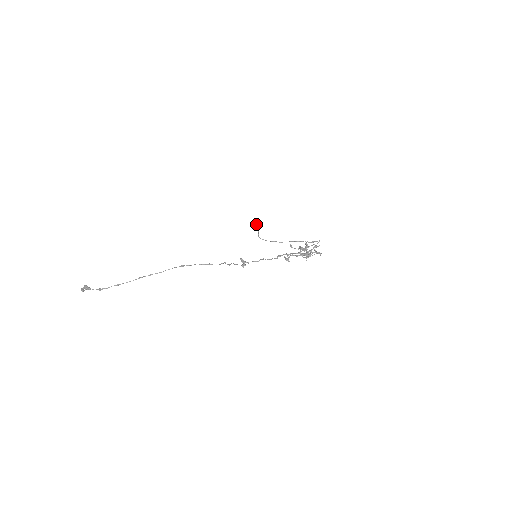
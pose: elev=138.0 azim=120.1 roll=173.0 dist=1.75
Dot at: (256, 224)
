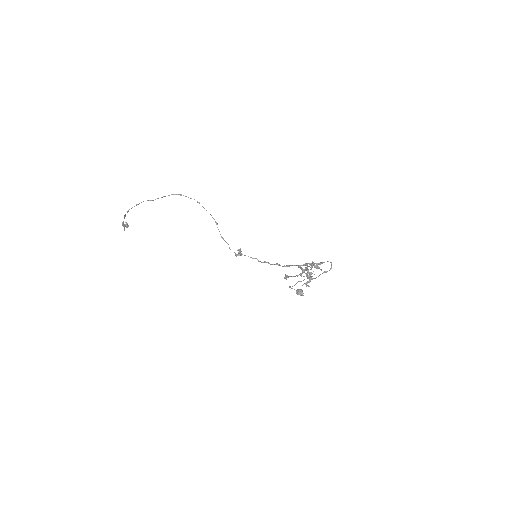
Dot at: (301, 289)
